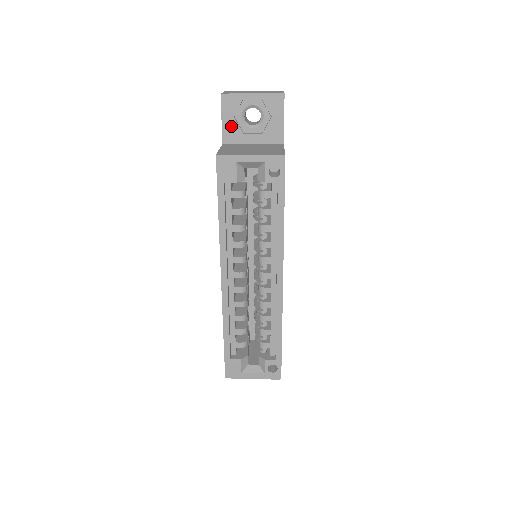
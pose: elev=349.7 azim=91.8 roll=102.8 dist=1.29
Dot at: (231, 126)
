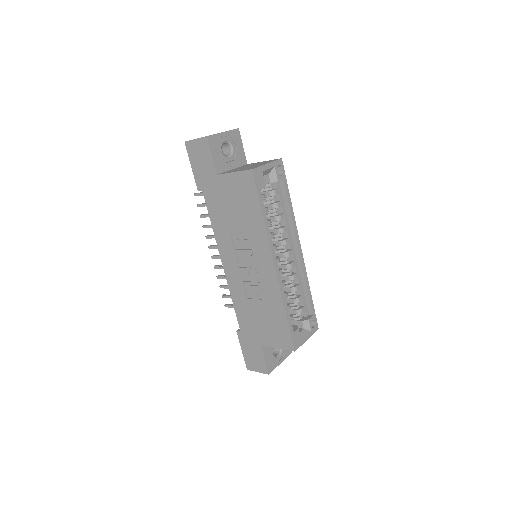
Dot at: (218, 159)
